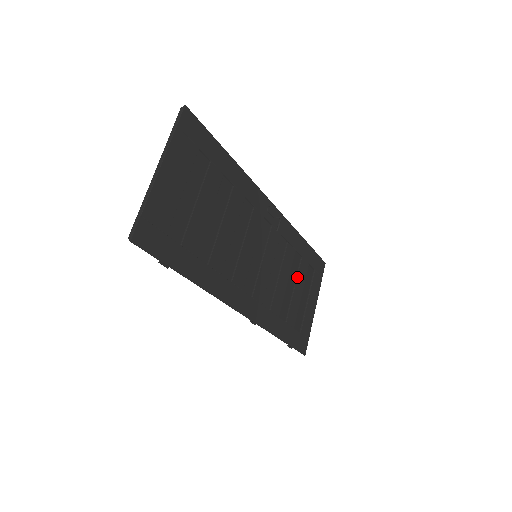
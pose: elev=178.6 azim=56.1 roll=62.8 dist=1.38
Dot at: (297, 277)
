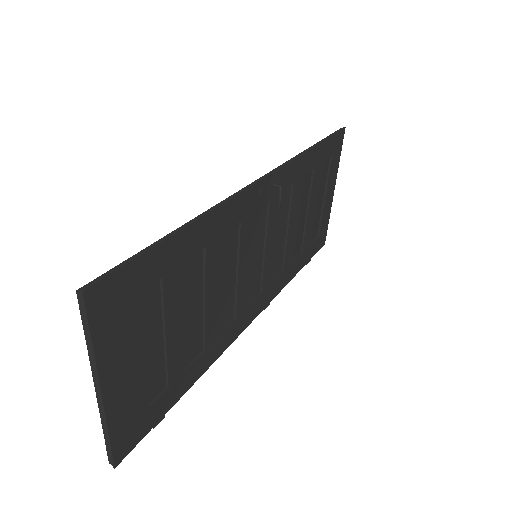
Dot at: (310, 198)
